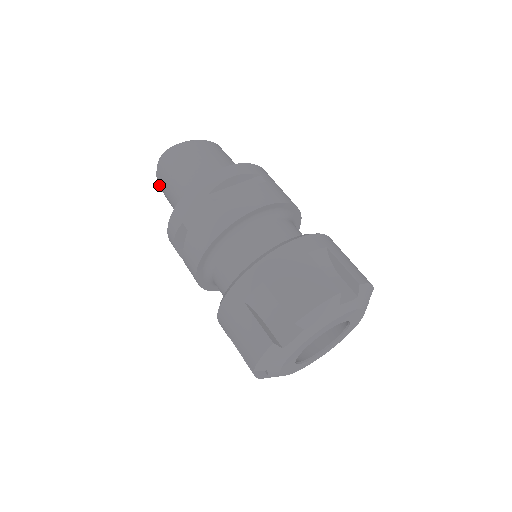
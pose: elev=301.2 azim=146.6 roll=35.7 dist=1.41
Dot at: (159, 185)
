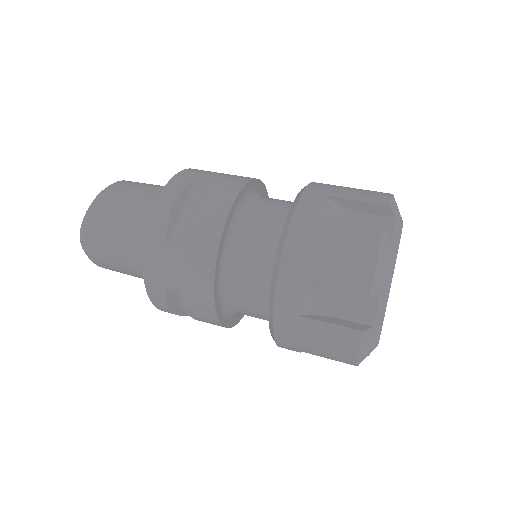
Dot at: (102, 267)
